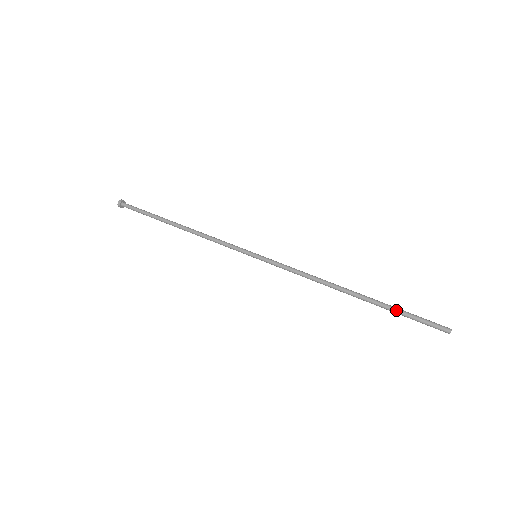
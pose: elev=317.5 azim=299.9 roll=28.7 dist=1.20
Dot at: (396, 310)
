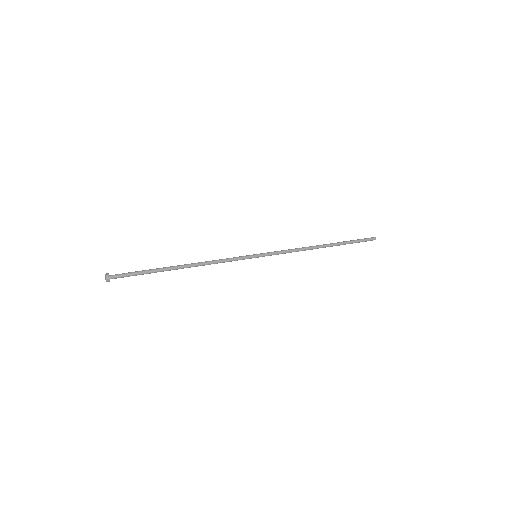
Dot at: (349, 243)
